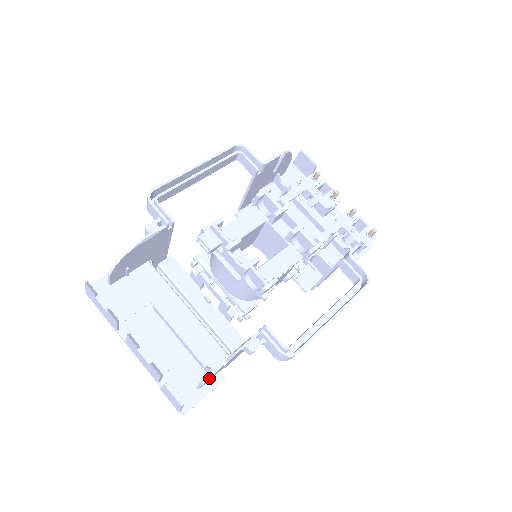
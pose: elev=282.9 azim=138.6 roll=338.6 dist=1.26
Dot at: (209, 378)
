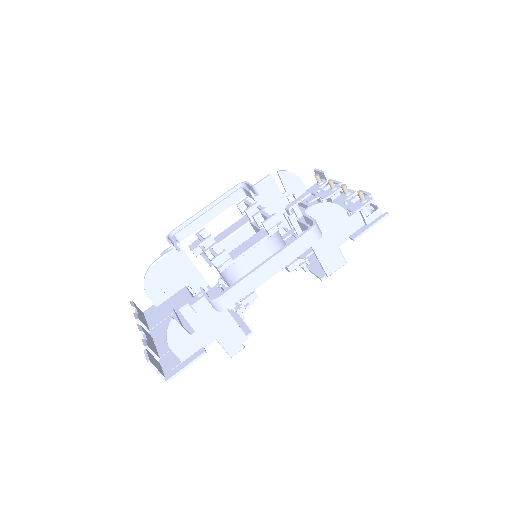
Dot at: (168, 338)
